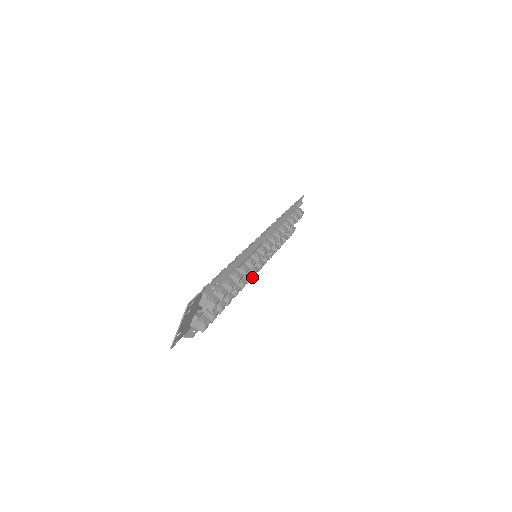
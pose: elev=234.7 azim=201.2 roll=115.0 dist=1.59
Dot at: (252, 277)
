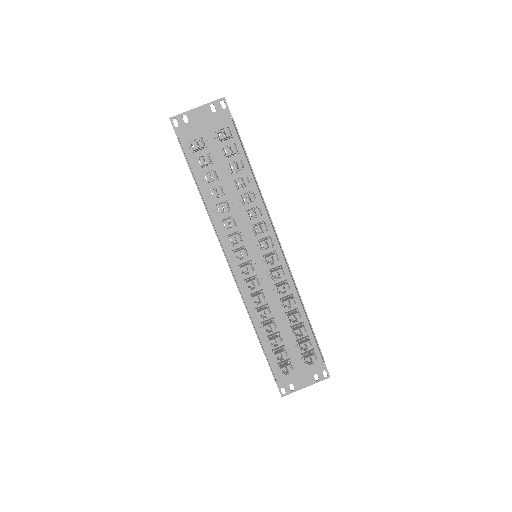
Dot at: (235, 252)
